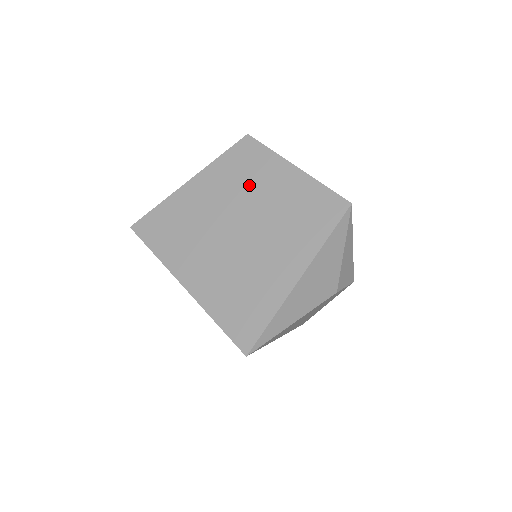
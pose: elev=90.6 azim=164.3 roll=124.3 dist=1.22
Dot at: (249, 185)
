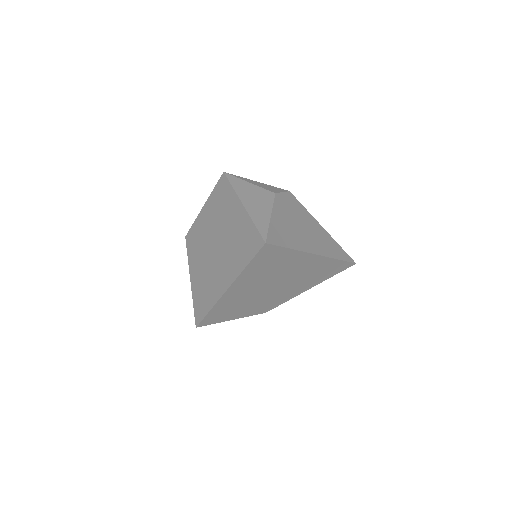
Dot at: (202, 237)
